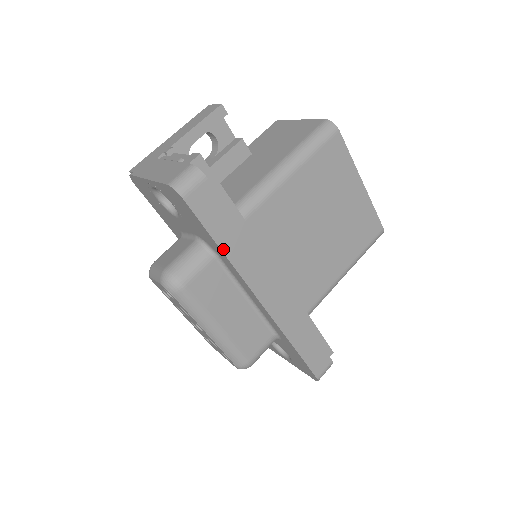
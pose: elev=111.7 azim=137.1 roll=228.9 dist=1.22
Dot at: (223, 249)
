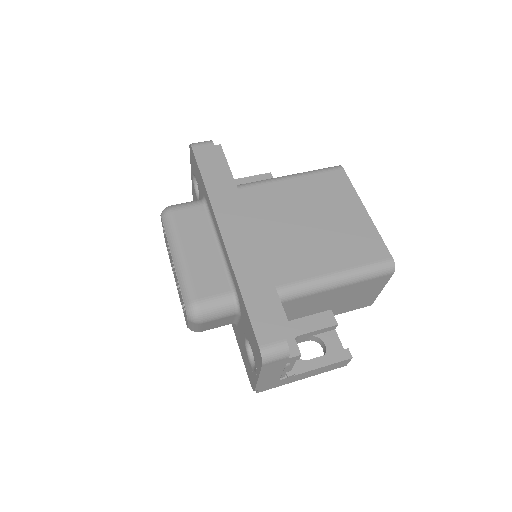
Dot at: (205, 183)
